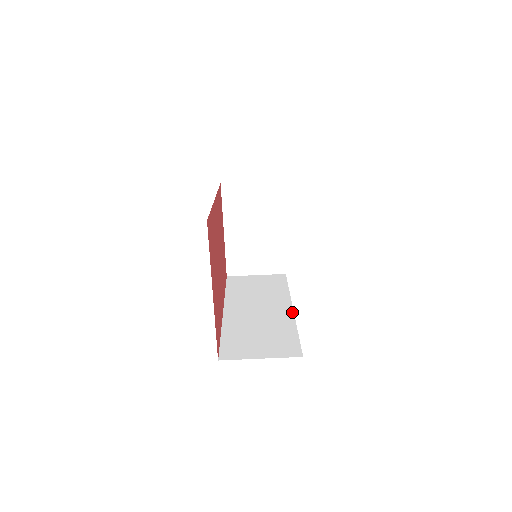
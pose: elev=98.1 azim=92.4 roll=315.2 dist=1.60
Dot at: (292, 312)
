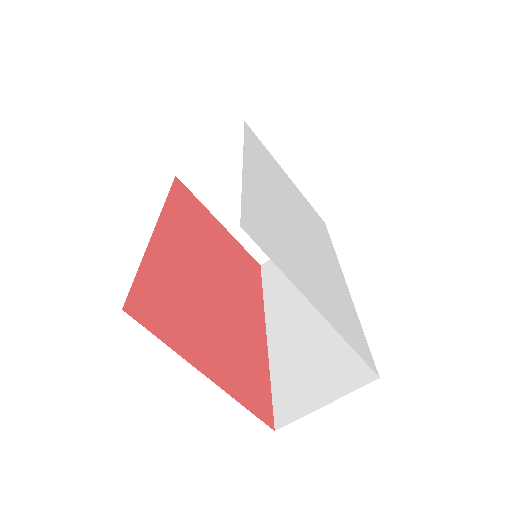
Dot at: occluded
